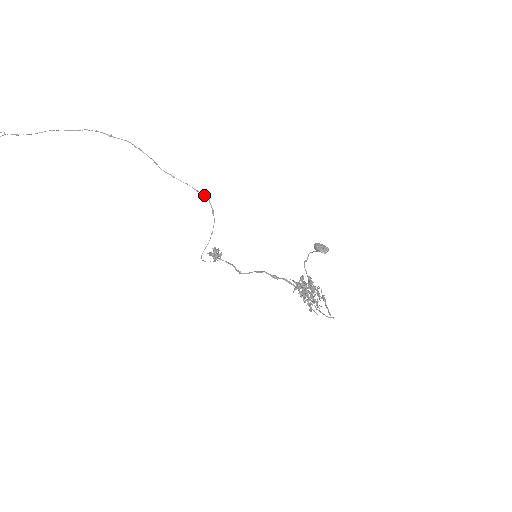
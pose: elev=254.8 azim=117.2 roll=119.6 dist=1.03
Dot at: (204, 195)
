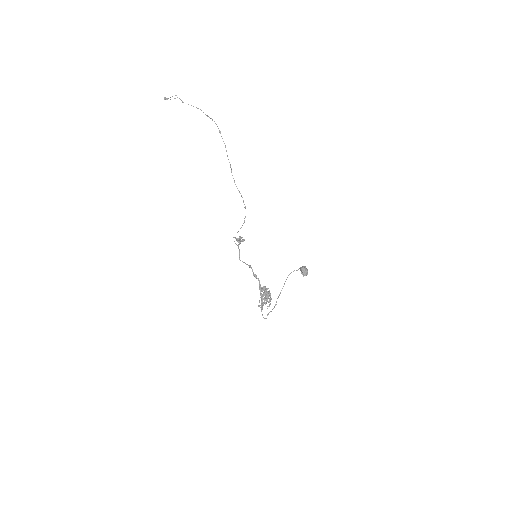
Dot at: (244, 204)
